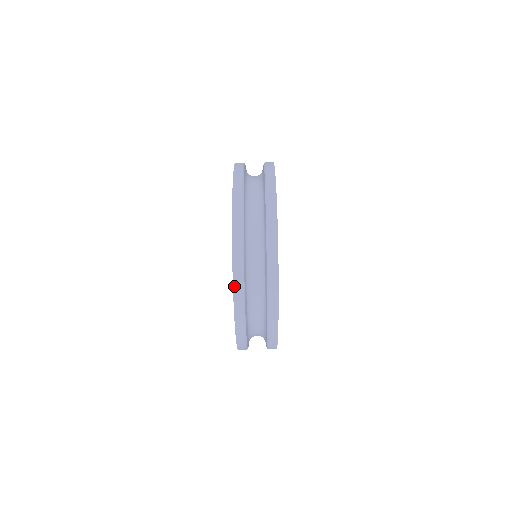
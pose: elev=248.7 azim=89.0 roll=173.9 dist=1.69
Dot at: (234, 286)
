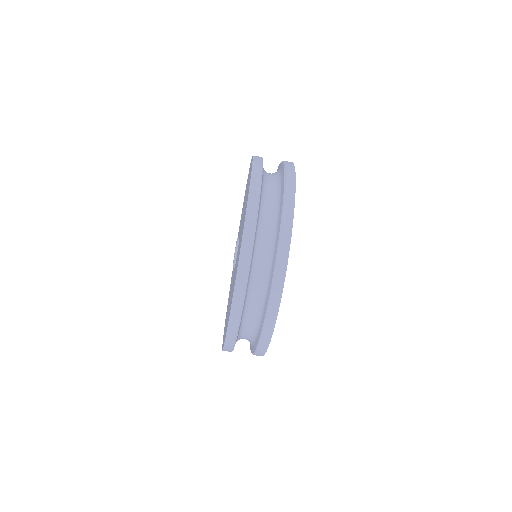
Dot at: occluded
